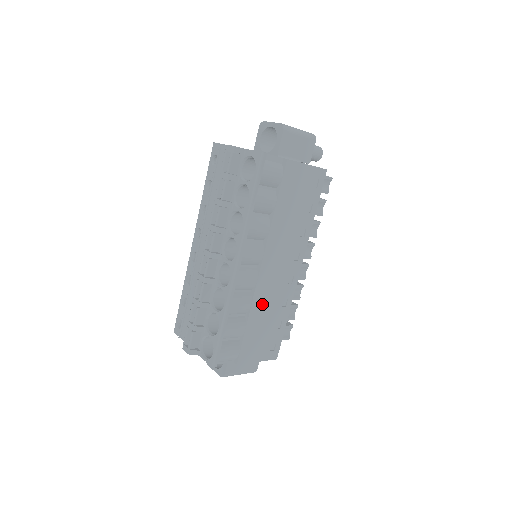
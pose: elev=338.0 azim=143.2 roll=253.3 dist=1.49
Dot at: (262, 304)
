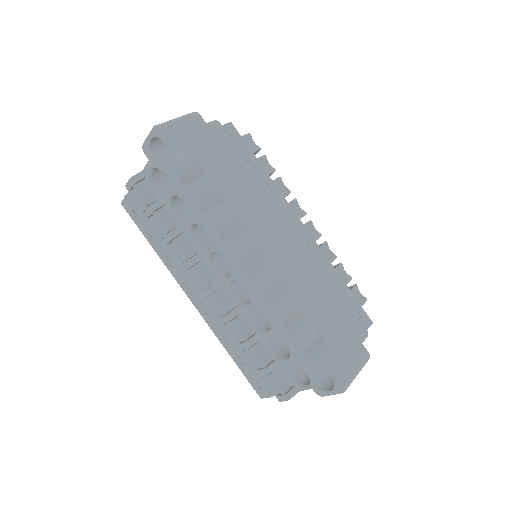
Dot at: (302, 285)
